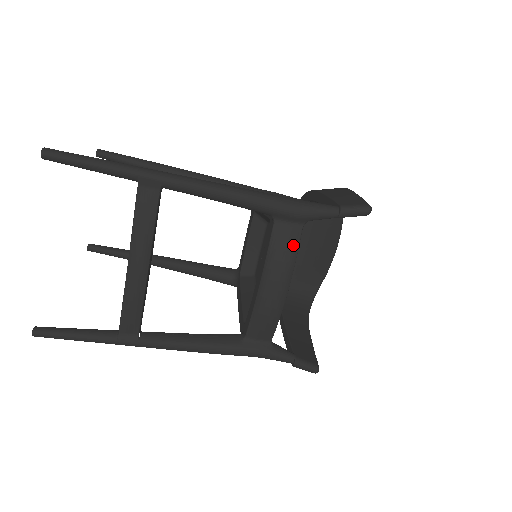
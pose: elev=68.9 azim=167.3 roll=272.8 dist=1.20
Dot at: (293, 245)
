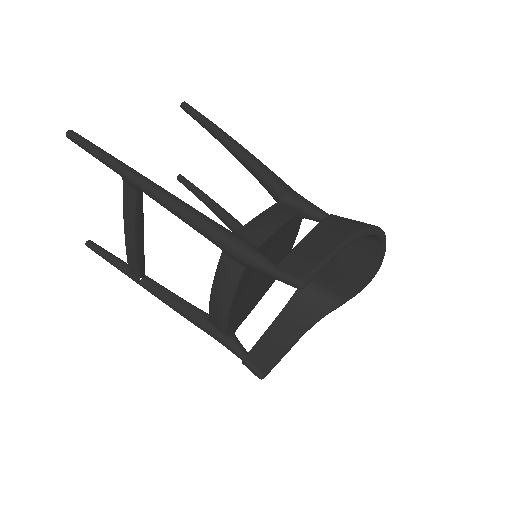
Dot at: (233, 279)
